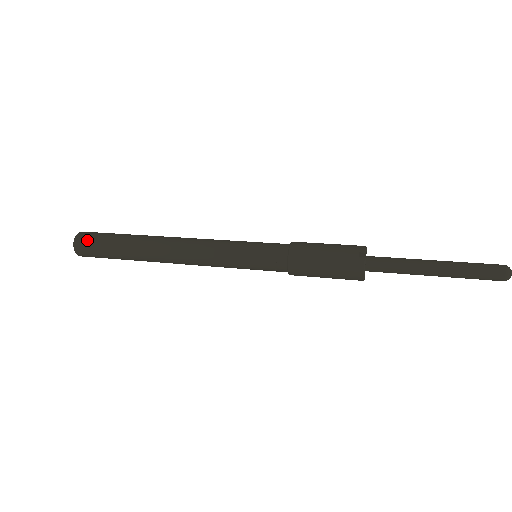
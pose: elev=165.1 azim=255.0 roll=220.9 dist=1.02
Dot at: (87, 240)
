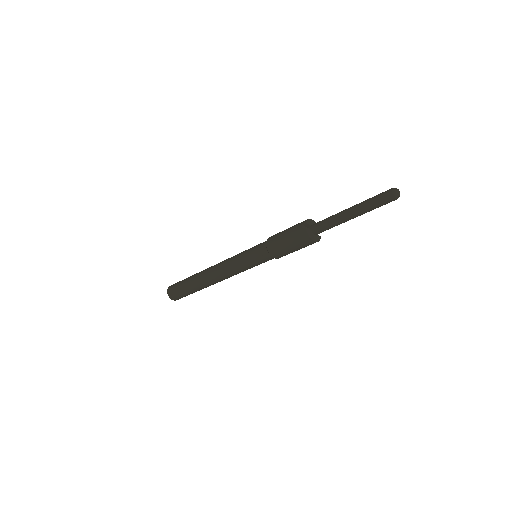
Dot at: (173, 289)
